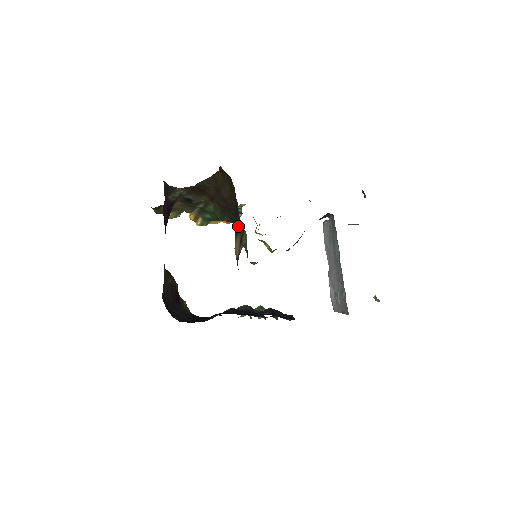
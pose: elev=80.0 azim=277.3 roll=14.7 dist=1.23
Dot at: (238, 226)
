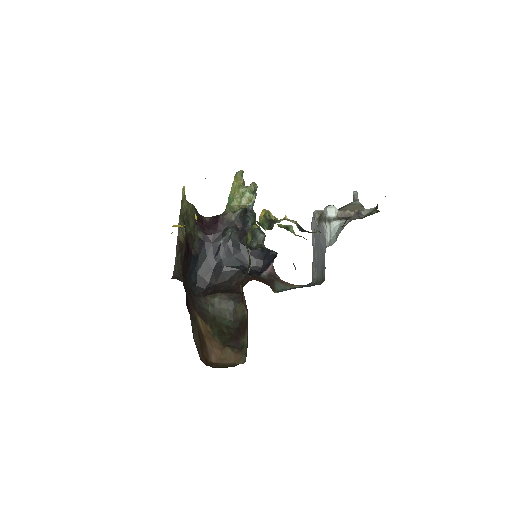
Dot at: occluded
